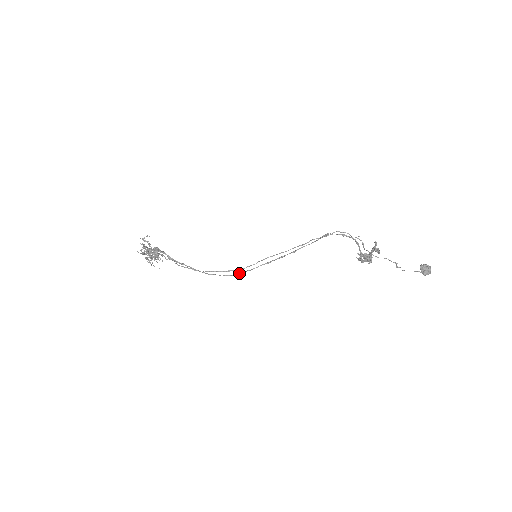
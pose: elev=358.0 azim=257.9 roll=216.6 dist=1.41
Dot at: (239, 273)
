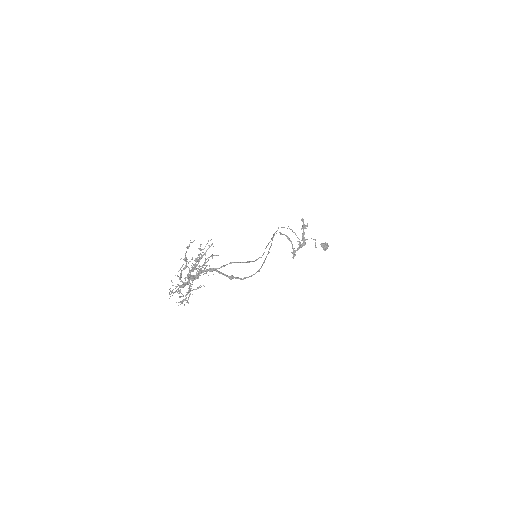
Dot at: (258, 270)
